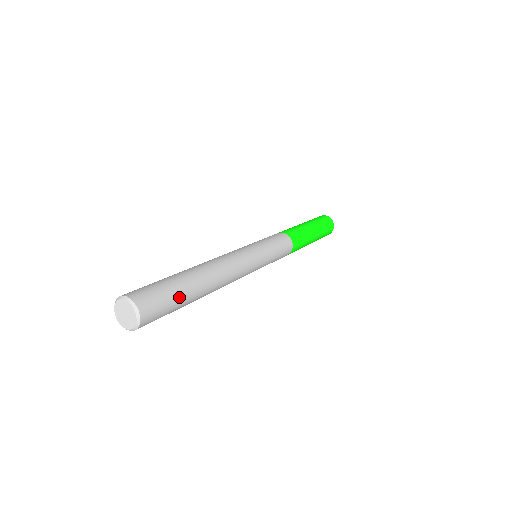
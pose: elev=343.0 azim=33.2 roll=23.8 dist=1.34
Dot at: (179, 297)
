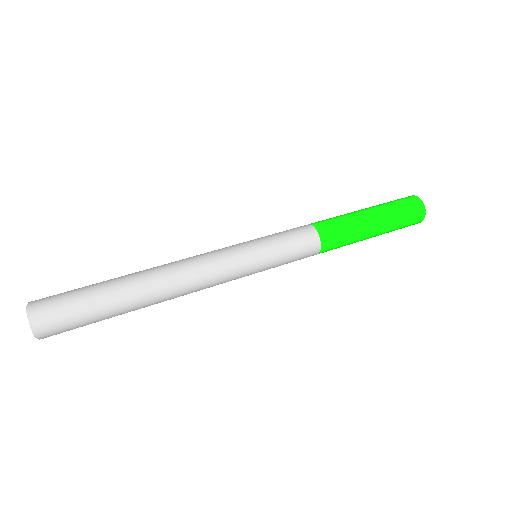
Dot at: (96, 311)
